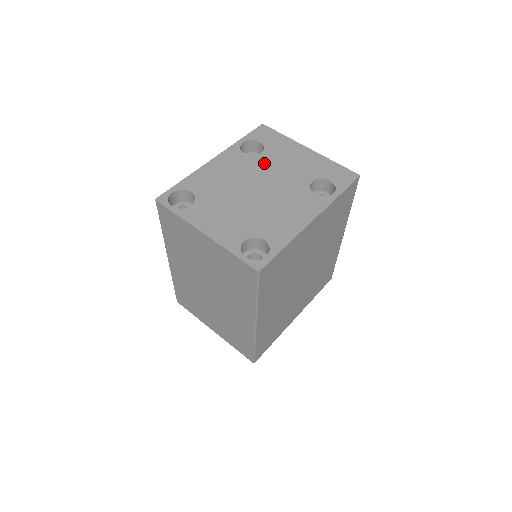
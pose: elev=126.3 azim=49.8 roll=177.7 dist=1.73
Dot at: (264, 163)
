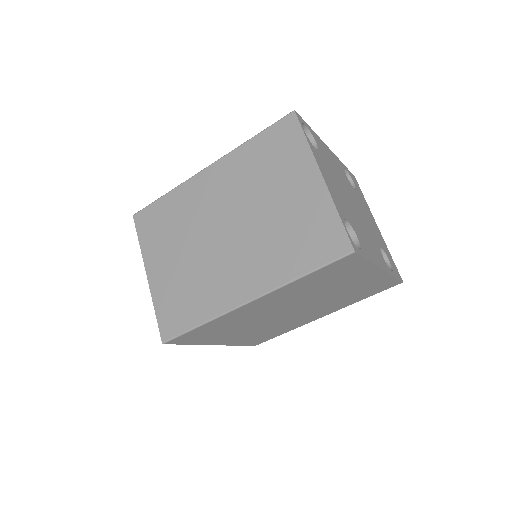
Dot at: occluded
